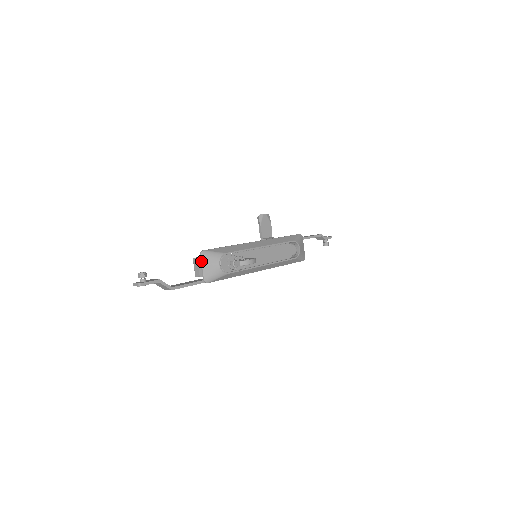
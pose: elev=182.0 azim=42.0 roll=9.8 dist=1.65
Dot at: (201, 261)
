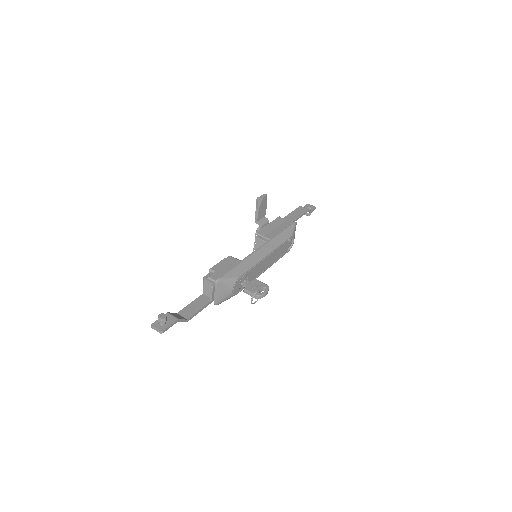
Dot at: (216, 289)
